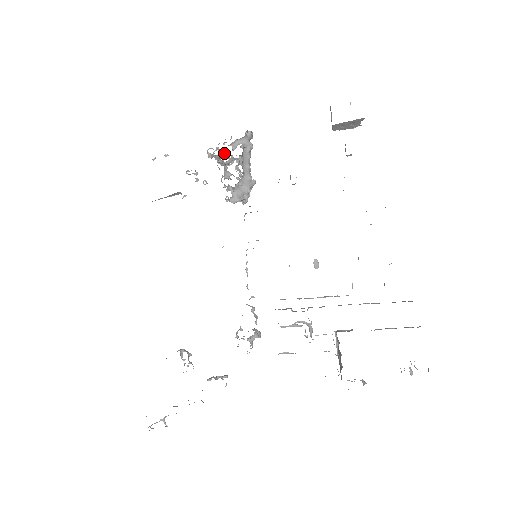
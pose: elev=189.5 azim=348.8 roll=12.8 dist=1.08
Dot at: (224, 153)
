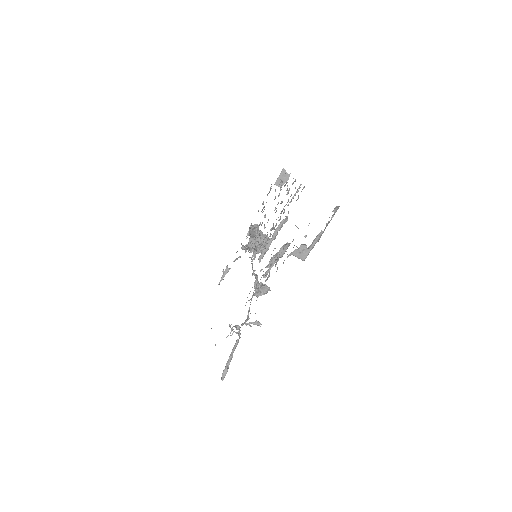
Dot at: occluded
